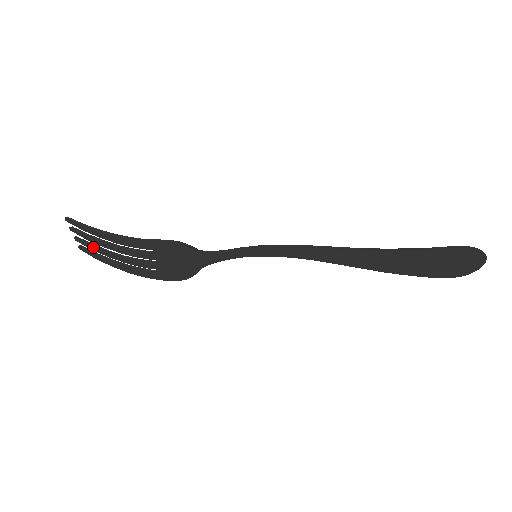
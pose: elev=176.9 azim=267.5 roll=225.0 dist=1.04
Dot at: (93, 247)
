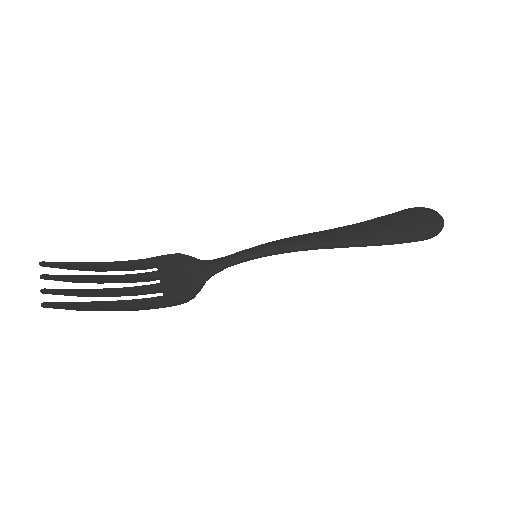
Dot at: occluded
